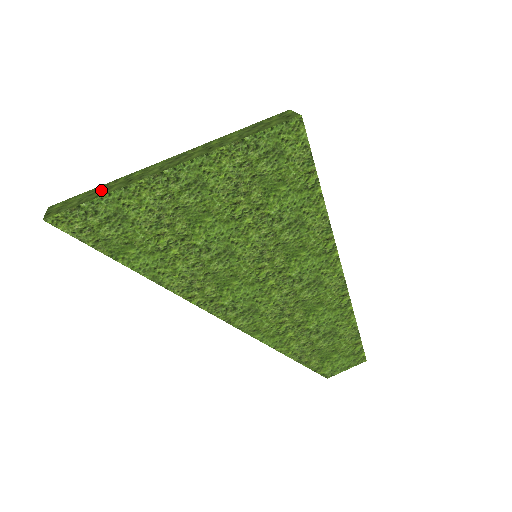
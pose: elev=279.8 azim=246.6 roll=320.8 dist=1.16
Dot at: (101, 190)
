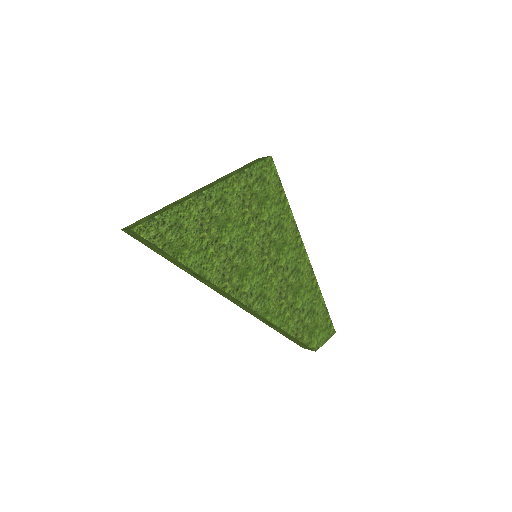
Dot at: (161, 211)
